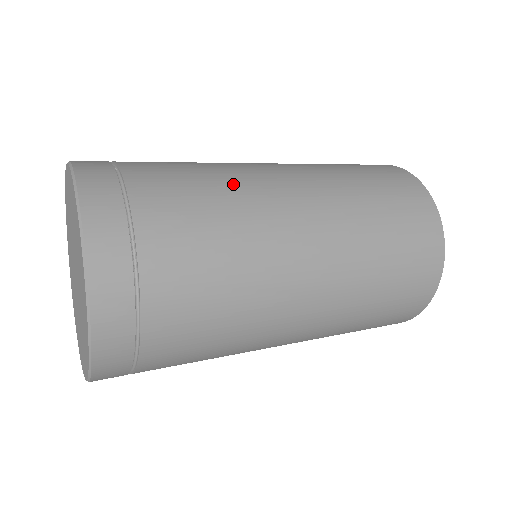
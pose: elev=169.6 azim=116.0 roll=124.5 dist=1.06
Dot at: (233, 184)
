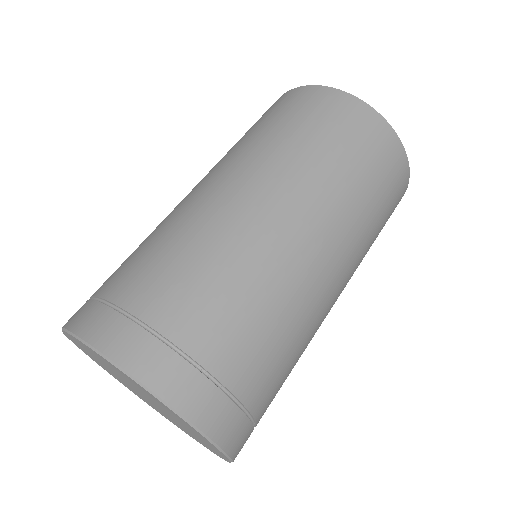
Dot at: (309, 331)
